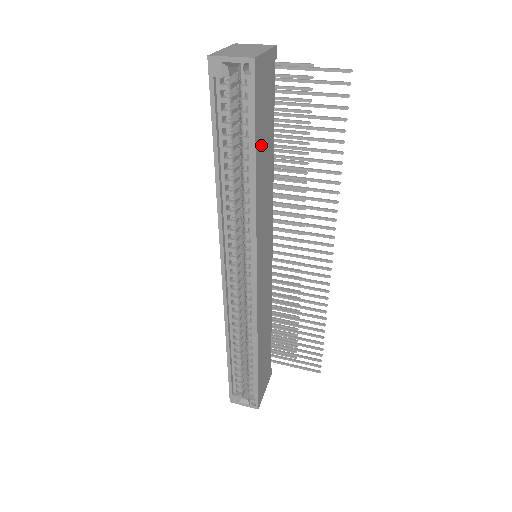
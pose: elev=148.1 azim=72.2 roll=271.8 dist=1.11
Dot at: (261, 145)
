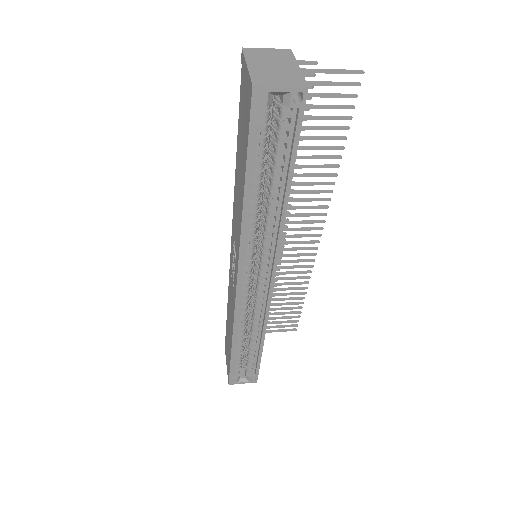
Dot at: occluded
